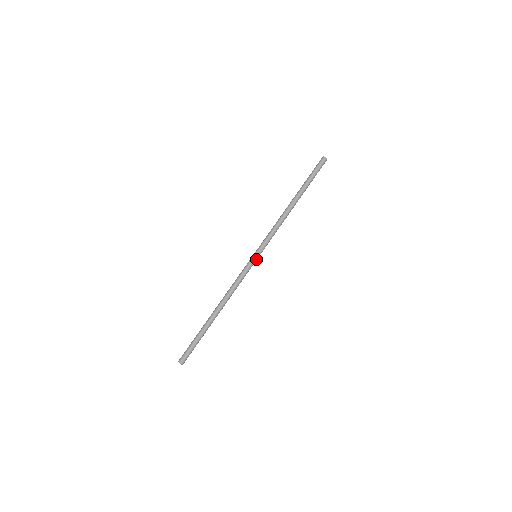
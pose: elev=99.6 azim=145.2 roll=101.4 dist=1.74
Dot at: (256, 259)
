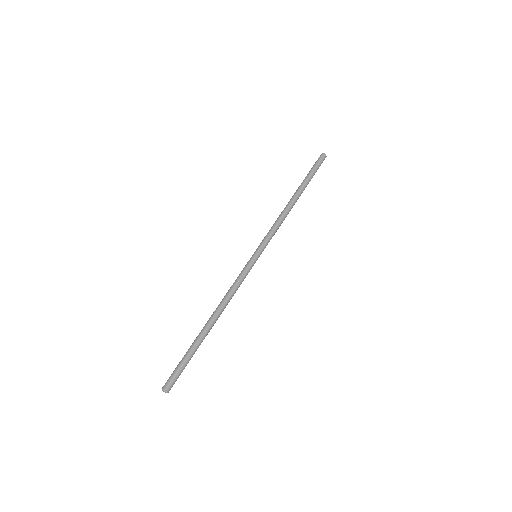
Dot at: (255, 257)
